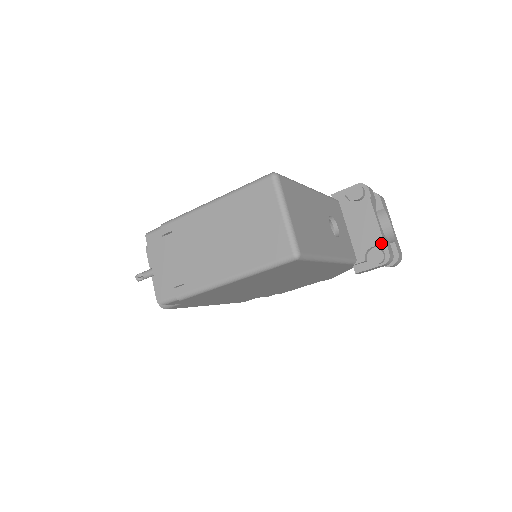
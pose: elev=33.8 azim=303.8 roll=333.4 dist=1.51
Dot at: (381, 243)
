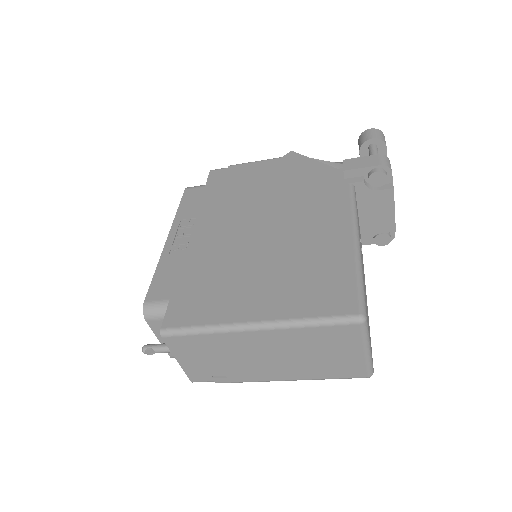
Dot at: (392, 231)
